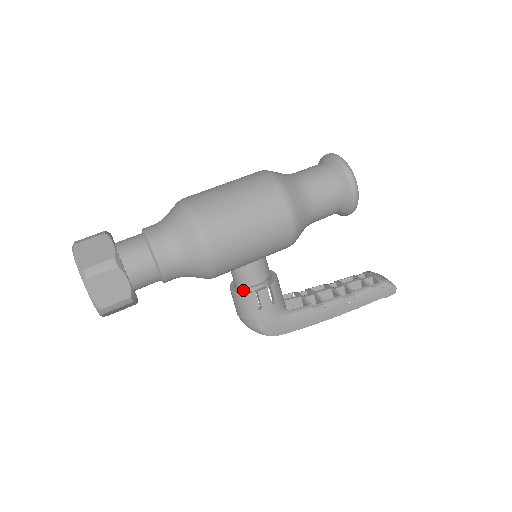
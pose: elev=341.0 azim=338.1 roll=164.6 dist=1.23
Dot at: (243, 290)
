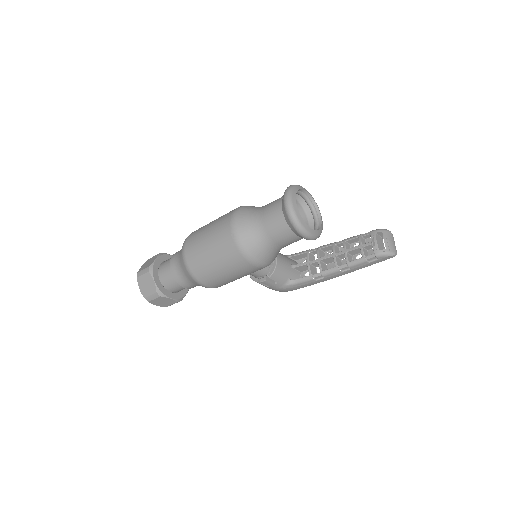
Dot at: occluded
